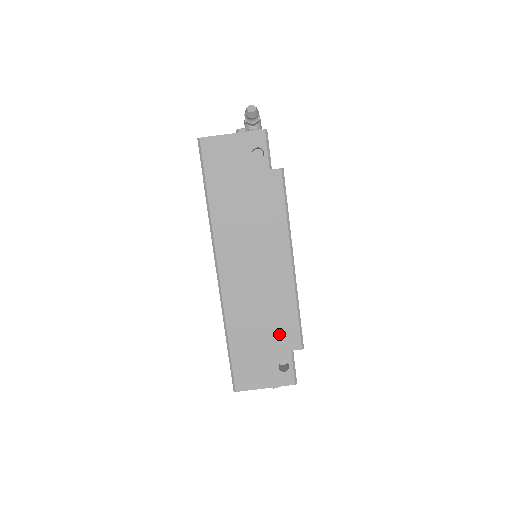
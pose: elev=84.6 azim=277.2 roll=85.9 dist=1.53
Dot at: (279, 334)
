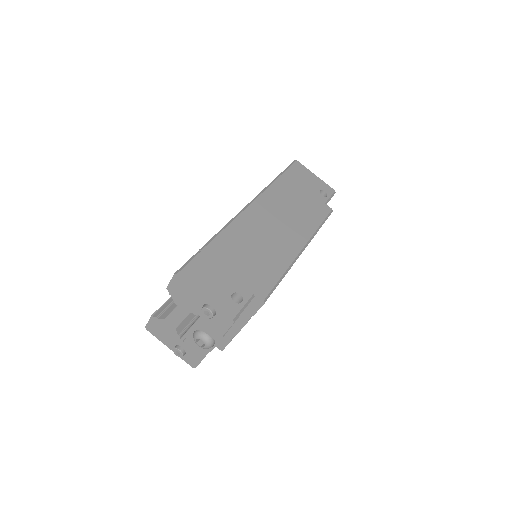
Dot at: (255, 274)
